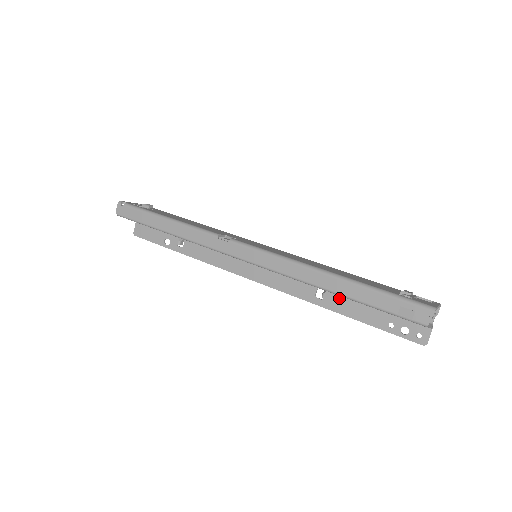
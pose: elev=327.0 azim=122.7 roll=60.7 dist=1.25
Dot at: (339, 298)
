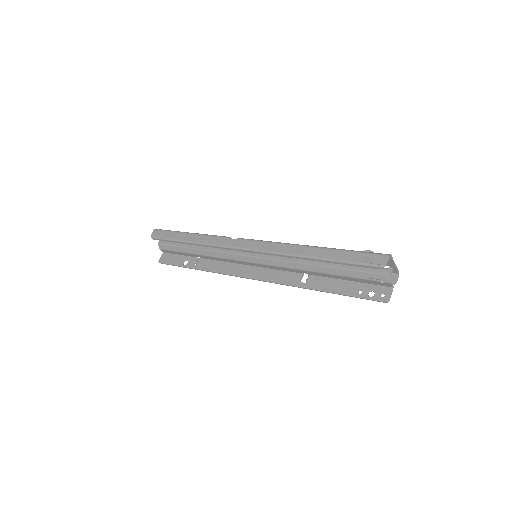
Dot at: (319, 279)
